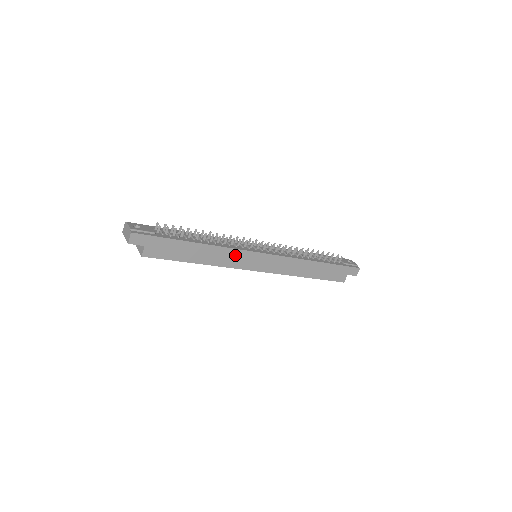
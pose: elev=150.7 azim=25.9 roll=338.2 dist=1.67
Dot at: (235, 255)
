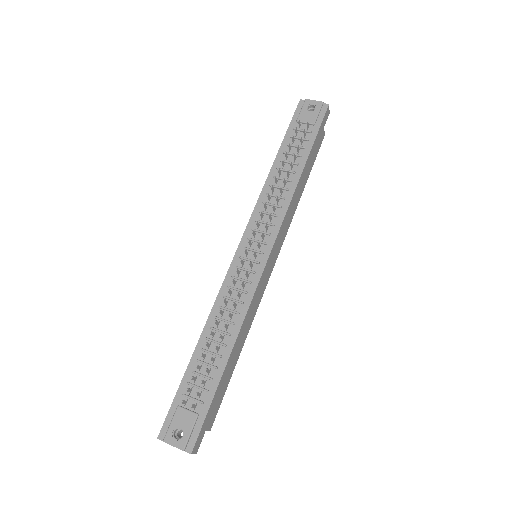
Dot at: (255, 300)
